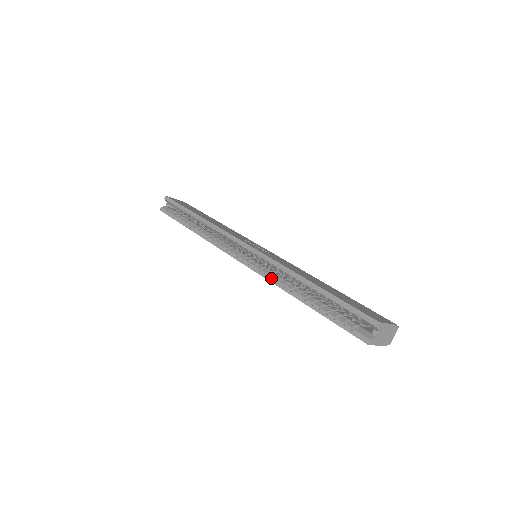
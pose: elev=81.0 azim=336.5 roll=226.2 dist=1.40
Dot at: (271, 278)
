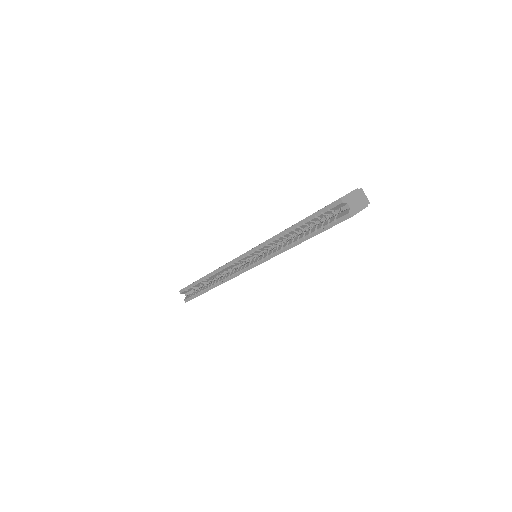
Dot at: (272, 255)
